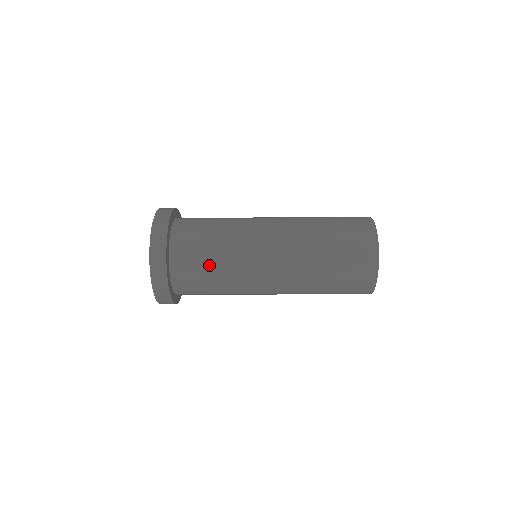
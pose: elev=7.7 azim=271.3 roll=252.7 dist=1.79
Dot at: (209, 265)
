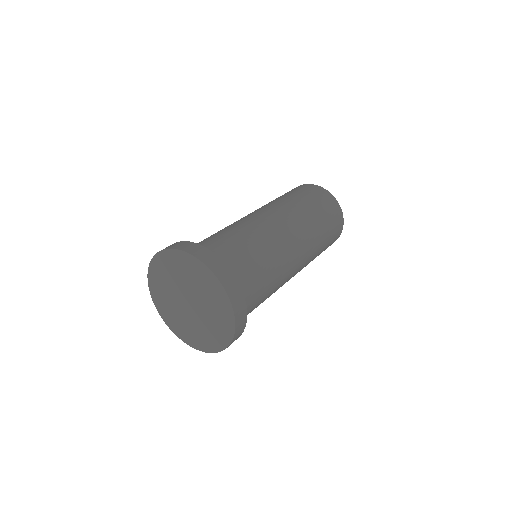
Dot at: (264, 288)
